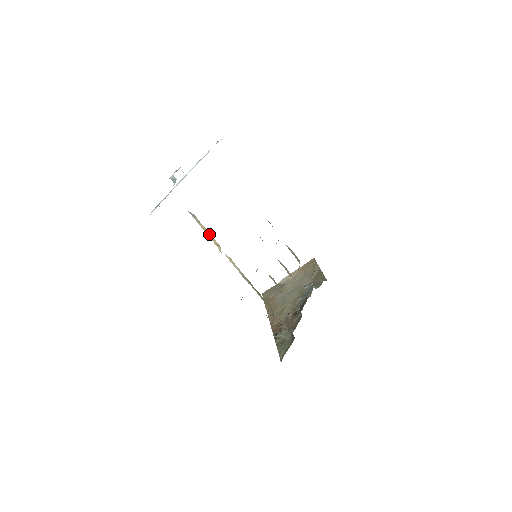
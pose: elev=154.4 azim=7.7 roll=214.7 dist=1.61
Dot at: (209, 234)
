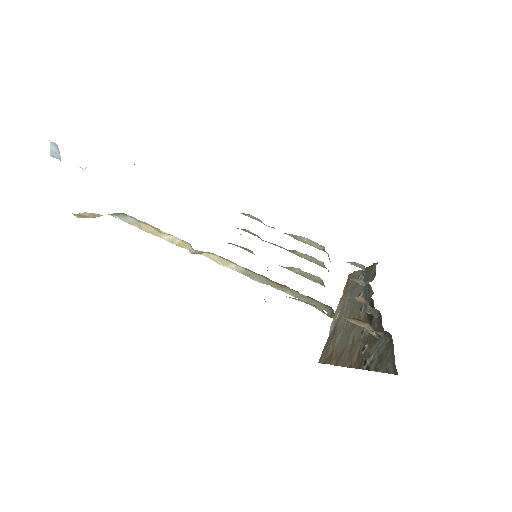
Dot at: (162, 234)
